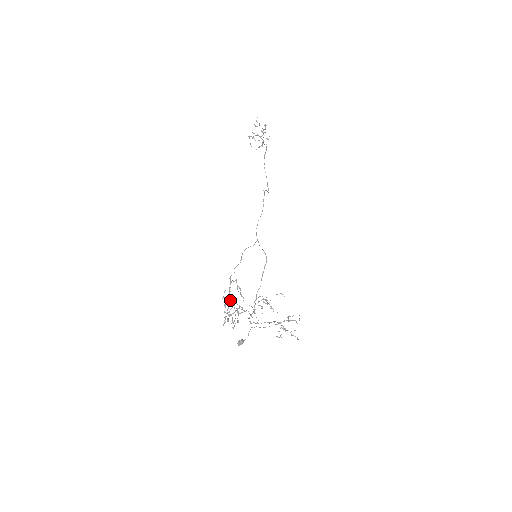
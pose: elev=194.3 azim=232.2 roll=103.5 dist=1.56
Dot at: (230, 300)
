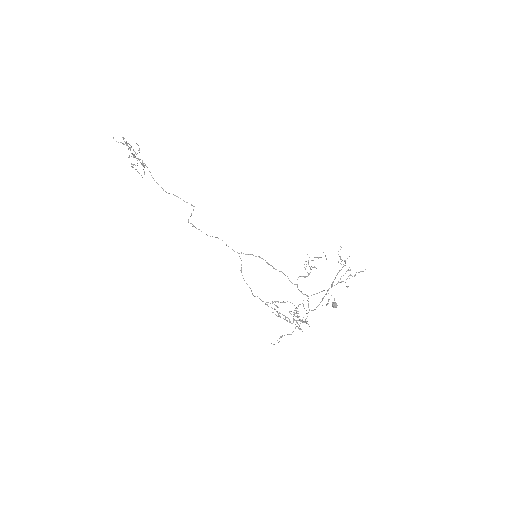
Dot at: occluded
